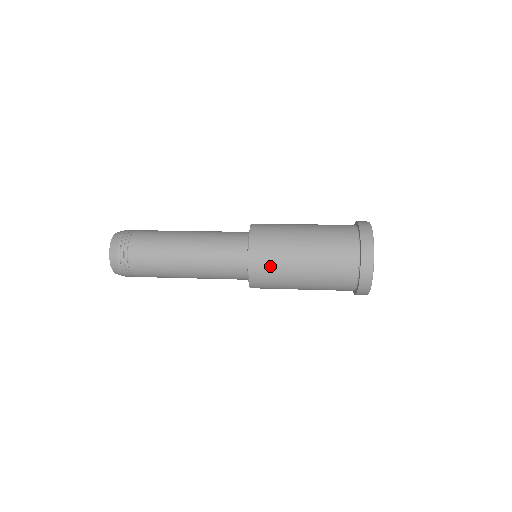
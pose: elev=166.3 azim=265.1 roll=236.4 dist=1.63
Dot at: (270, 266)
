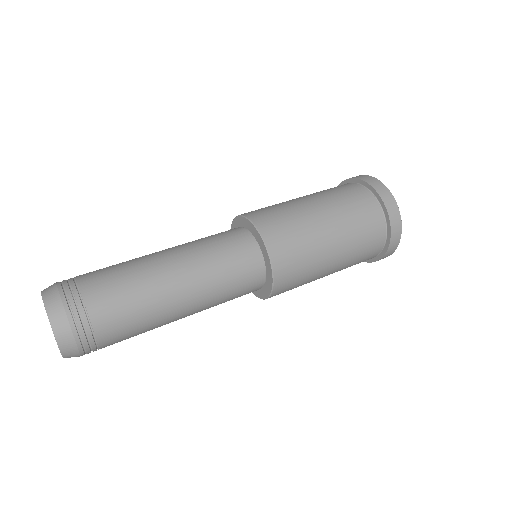
Dot at: (292, 239)
